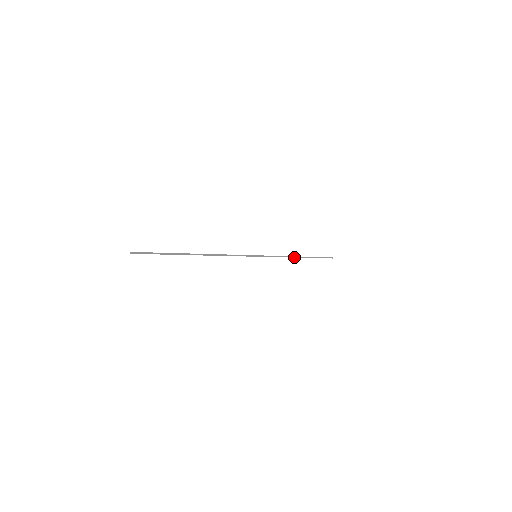
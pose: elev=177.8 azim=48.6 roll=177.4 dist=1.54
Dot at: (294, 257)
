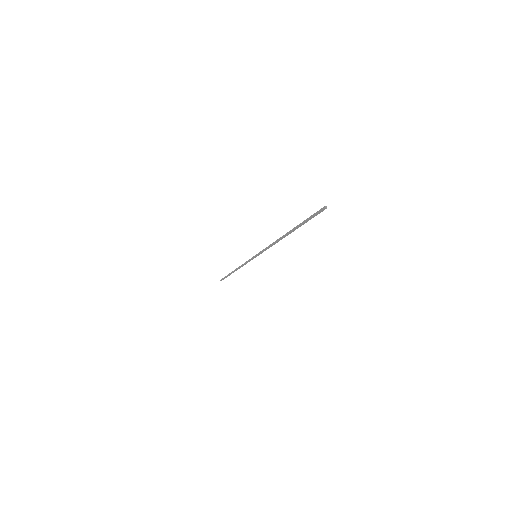
Dot at: occluded
